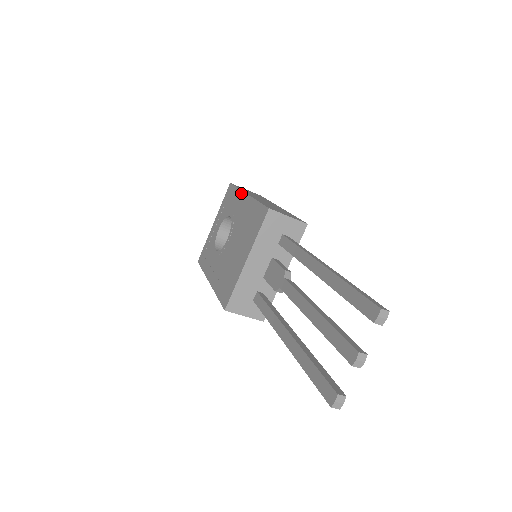
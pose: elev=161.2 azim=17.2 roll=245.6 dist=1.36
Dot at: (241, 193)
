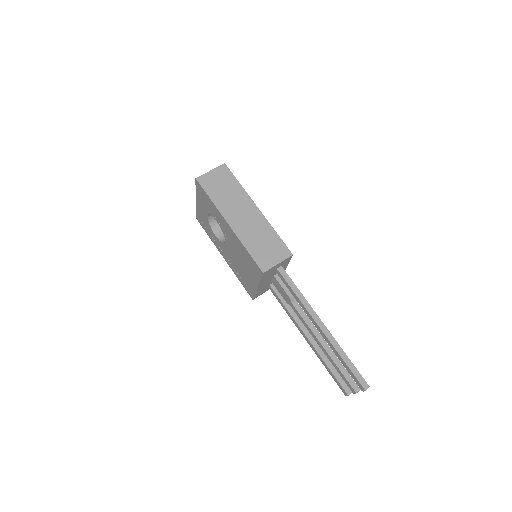
Dot at: (220, 214)
